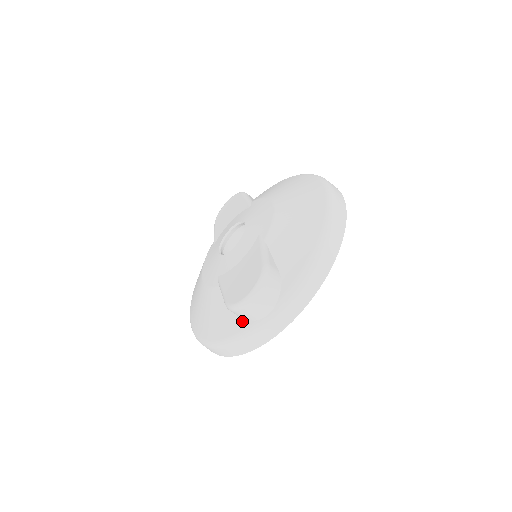
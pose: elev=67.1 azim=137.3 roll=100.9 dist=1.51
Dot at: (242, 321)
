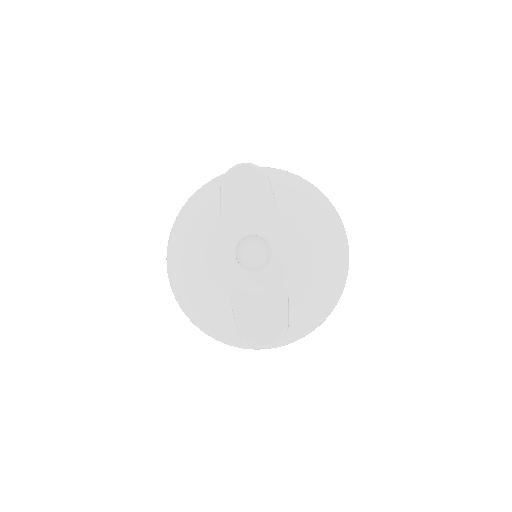
Dot at: occluded
